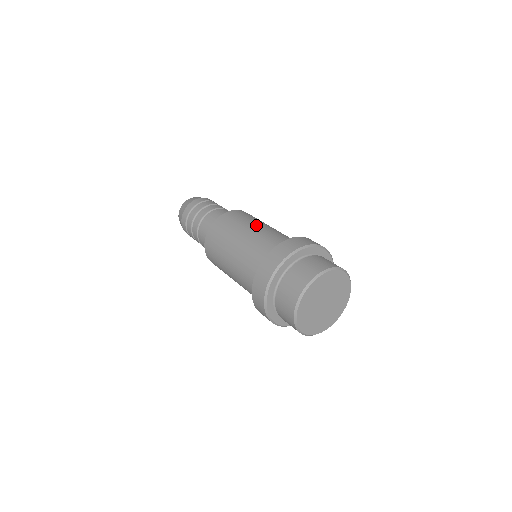
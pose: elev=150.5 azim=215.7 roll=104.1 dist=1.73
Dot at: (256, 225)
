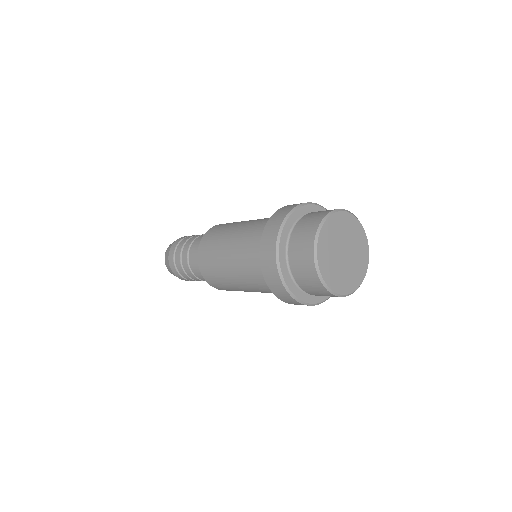
Dot at: (240, 224)
